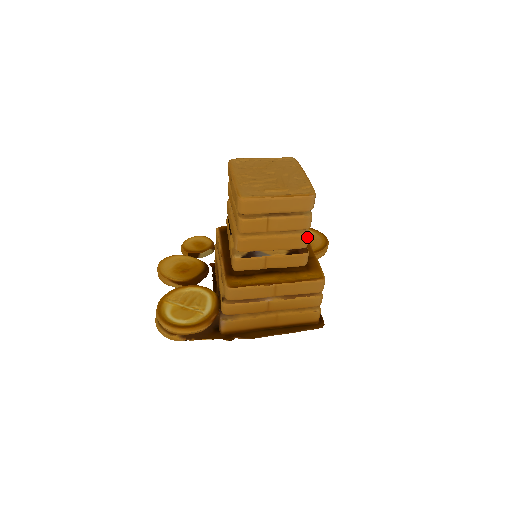
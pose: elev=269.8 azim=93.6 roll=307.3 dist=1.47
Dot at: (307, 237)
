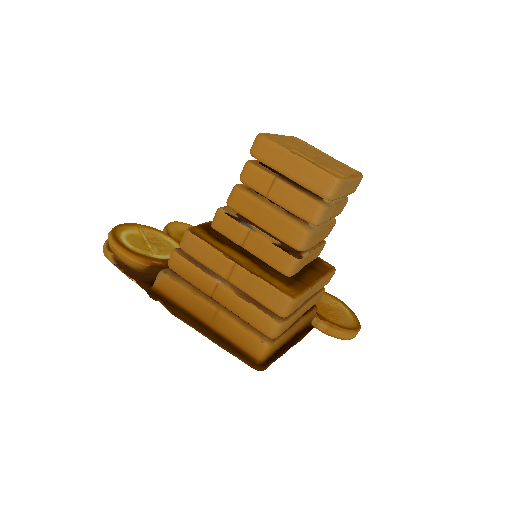
Dot at: (307, 235)
